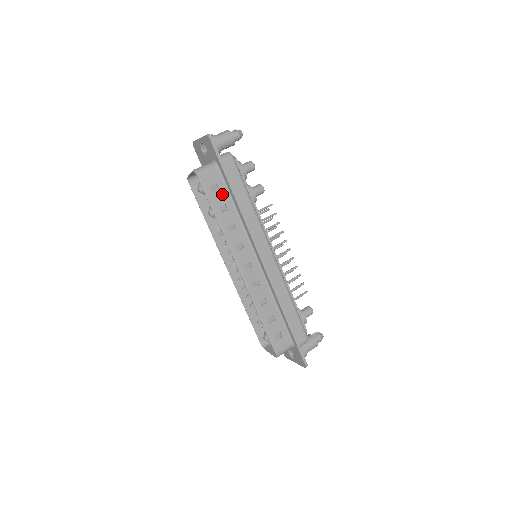
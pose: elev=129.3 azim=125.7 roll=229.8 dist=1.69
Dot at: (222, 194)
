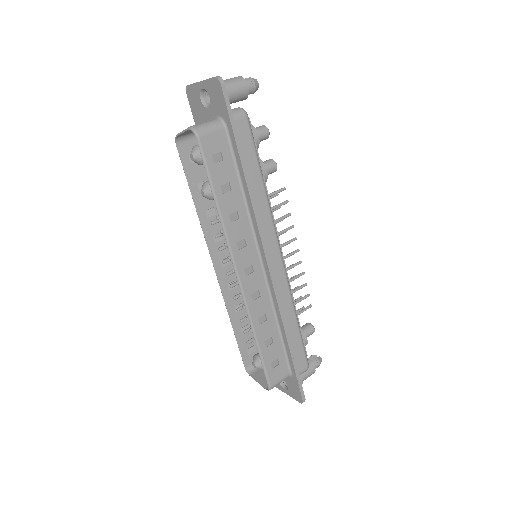
Dot at: (227, 167)
